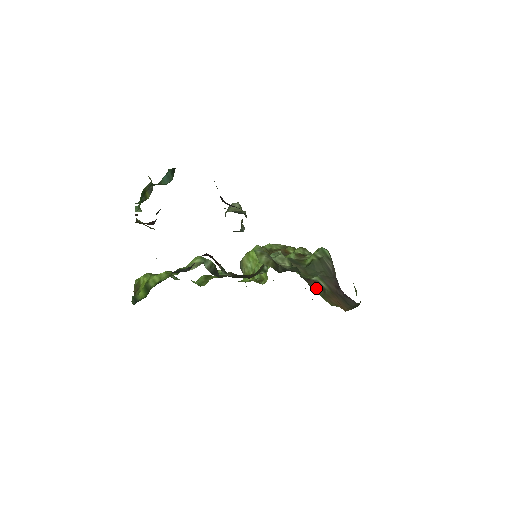
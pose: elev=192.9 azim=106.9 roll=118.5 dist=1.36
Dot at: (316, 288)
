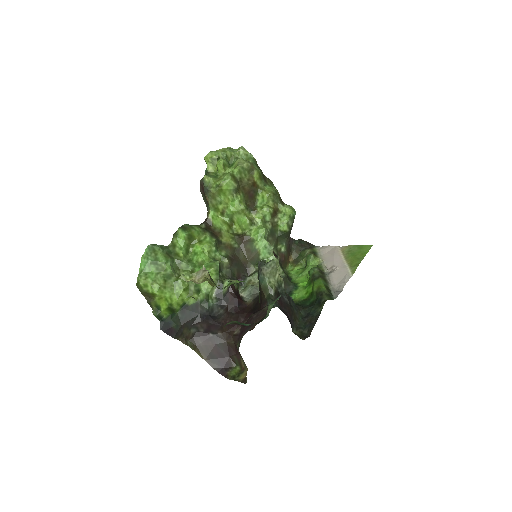
Dot at: (284, 264)
